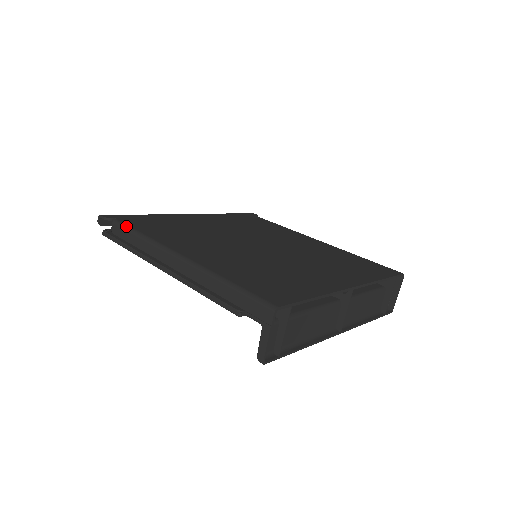
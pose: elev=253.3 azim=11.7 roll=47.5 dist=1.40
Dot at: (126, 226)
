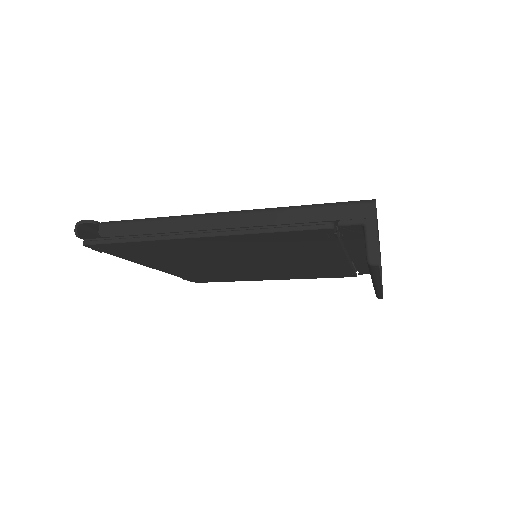
Dot at: (124, 220)
